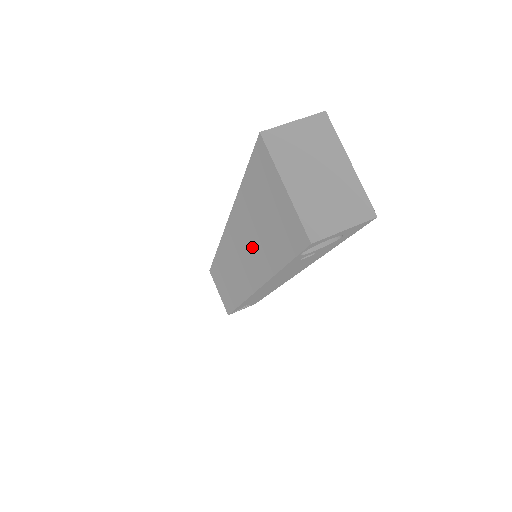
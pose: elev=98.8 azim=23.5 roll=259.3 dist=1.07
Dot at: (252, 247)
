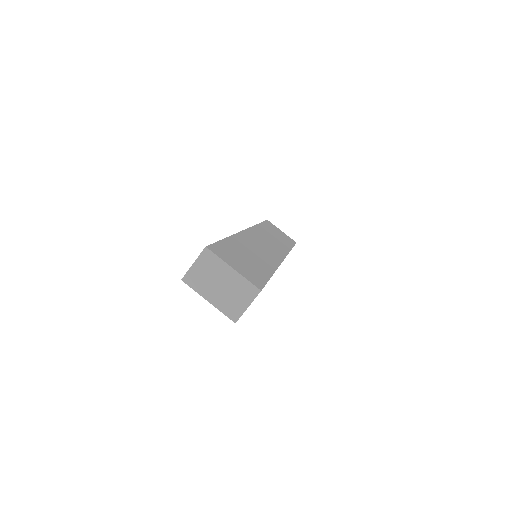
Dot at: occluded
